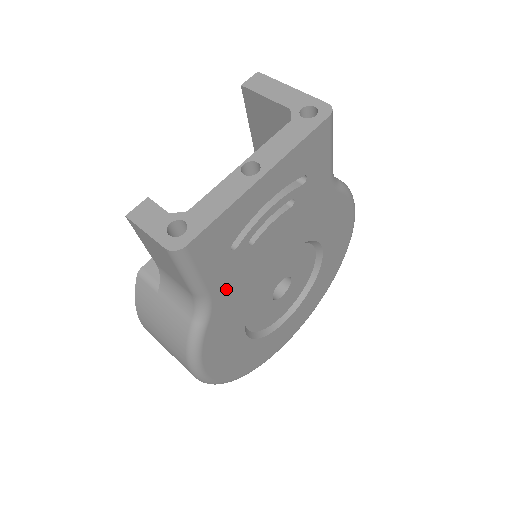
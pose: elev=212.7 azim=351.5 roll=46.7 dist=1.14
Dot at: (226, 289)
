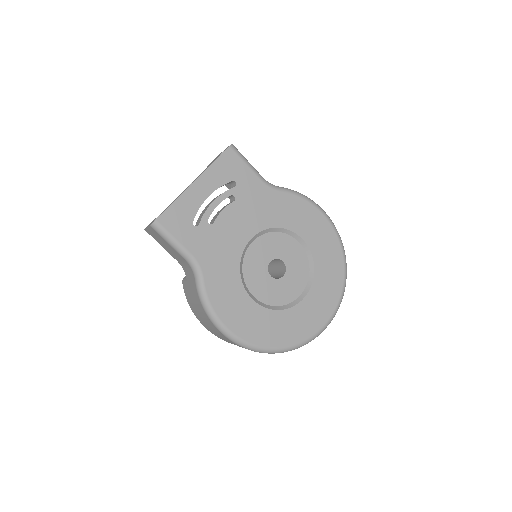
Dot at: (206, 254)
